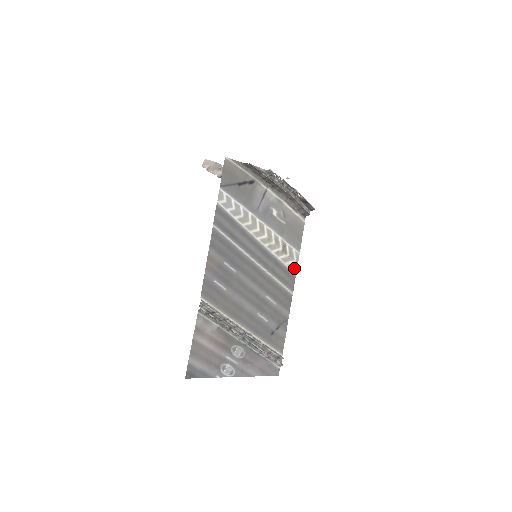
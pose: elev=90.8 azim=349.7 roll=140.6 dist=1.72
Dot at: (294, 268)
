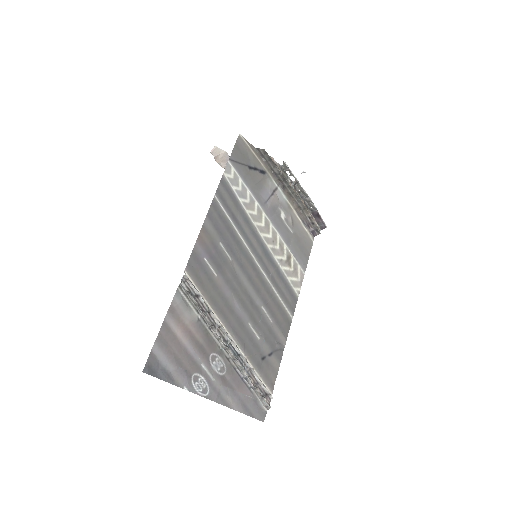
Dot at: (297, 288)
